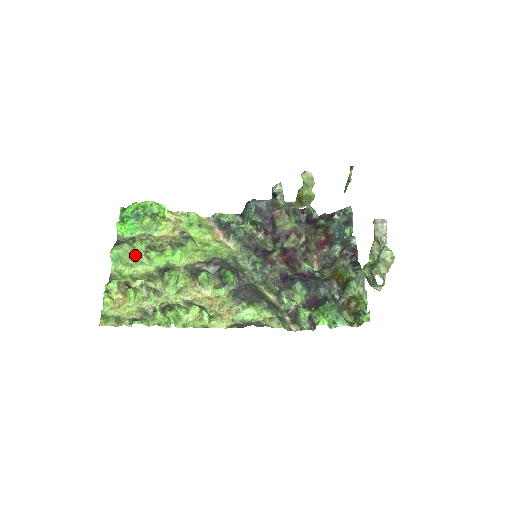
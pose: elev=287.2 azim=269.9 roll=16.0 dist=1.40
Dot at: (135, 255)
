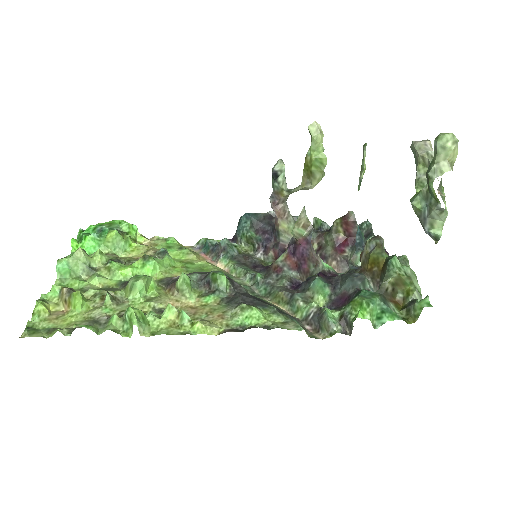
Dot at: (91, 267)
